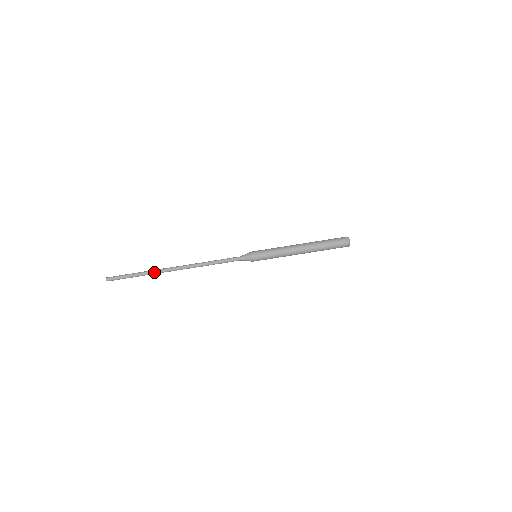
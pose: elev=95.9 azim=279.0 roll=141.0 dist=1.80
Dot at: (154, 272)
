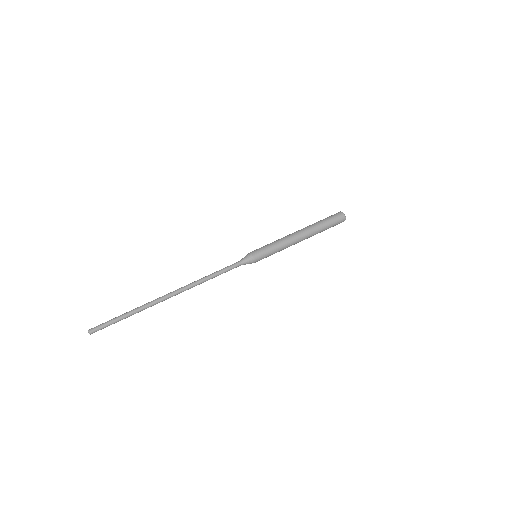
Dot at: (147, 305)
